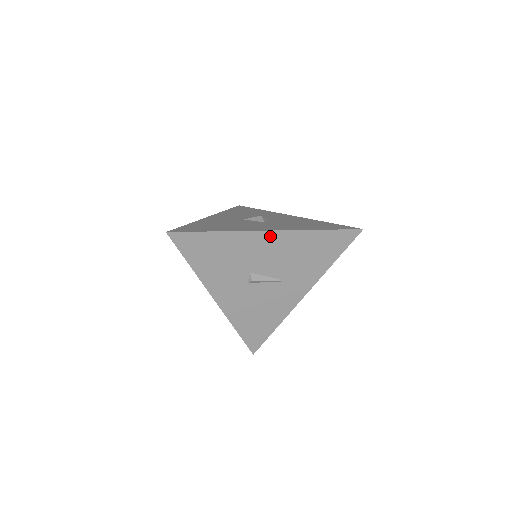
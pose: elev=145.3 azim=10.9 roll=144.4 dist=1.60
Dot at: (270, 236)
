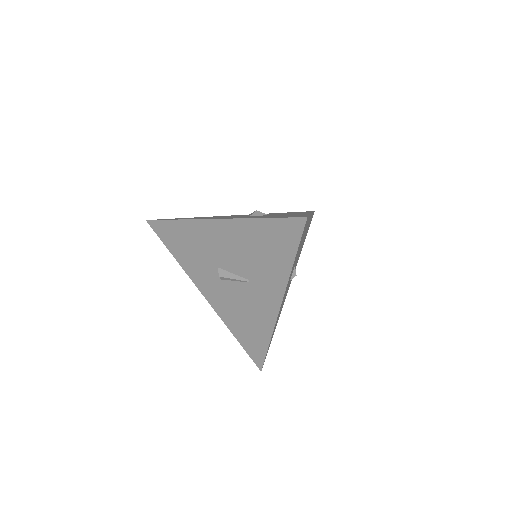
Dot at: (217, 225)
